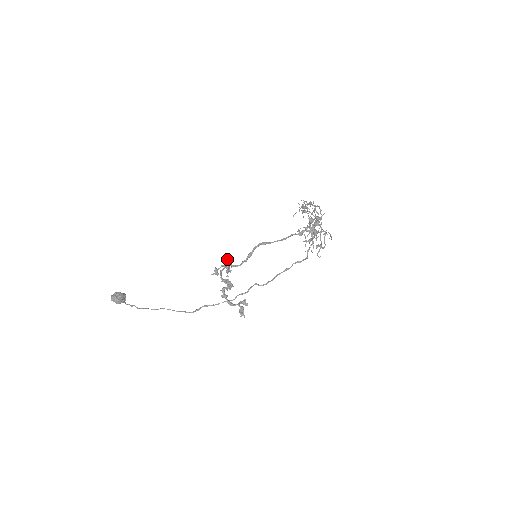
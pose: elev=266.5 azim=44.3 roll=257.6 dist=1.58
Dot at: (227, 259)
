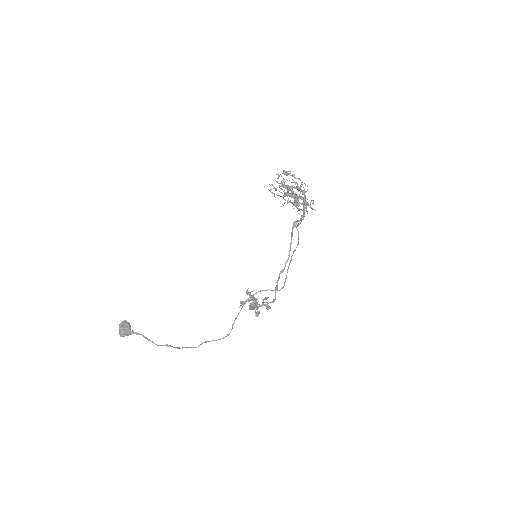
Dot at: occluded
